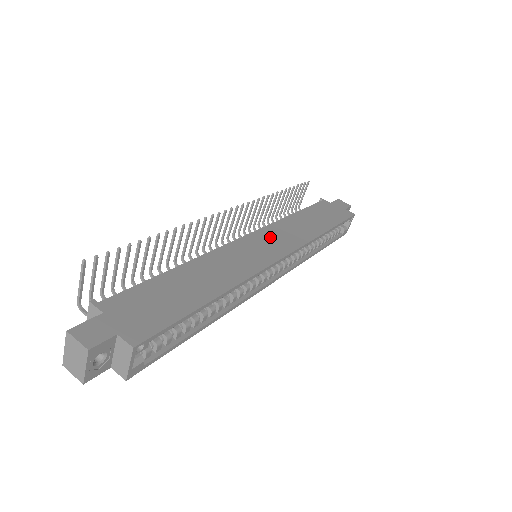
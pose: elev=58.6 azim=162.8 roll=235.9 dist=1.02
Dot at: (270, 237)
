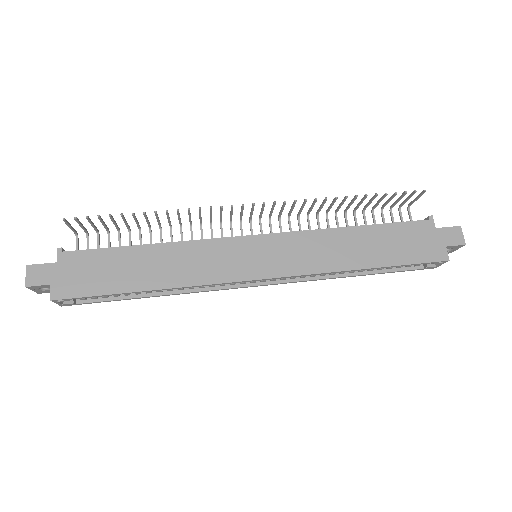
Dot at: (277, 248)
